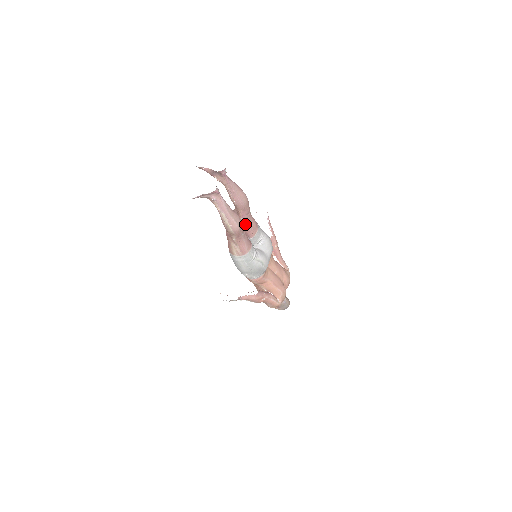
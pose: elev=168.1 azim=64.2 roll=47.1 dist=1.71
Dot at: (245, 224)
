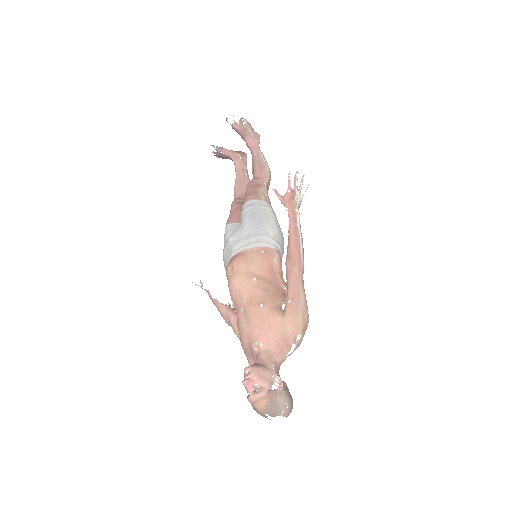
Dot at: occluded
